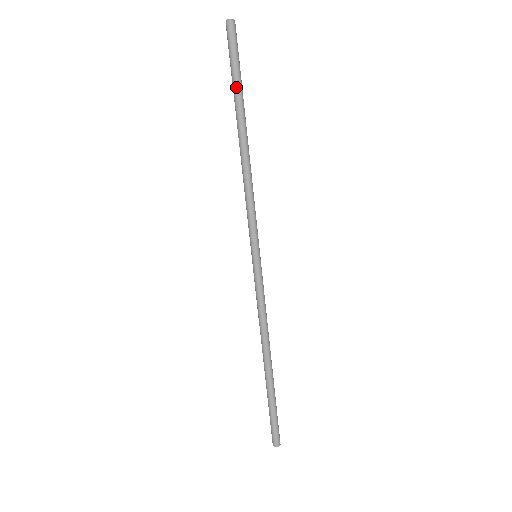
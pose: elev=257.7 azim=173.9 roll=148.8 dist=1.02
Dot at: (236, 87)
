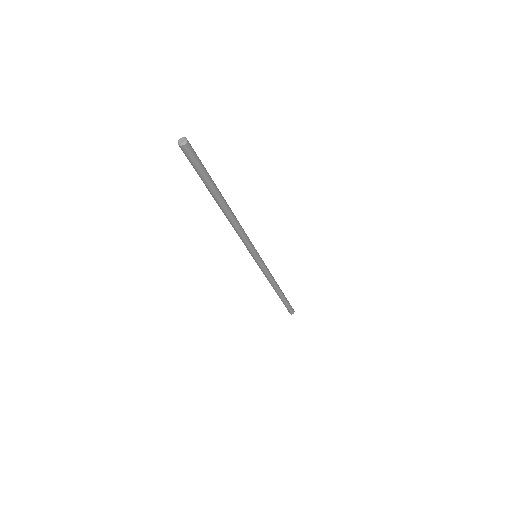
Dot at: (208, 185)
